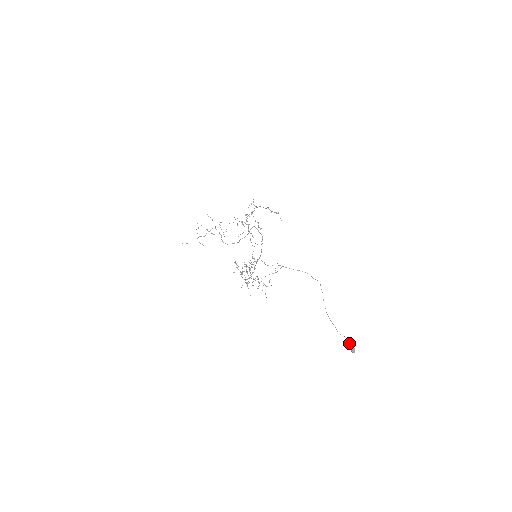
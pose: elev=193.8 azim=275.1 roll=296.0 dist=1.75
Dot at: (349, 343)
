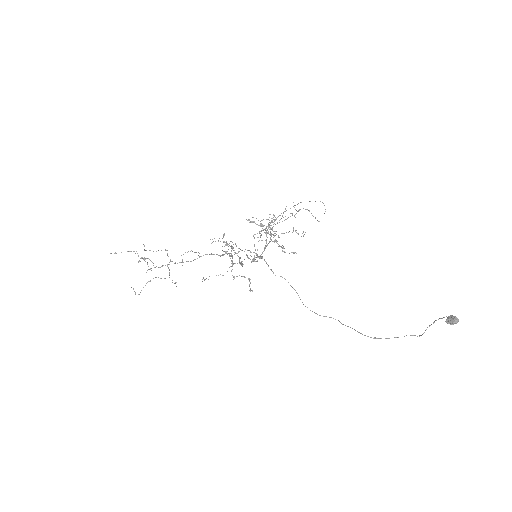
Dot at: (441, 318)
